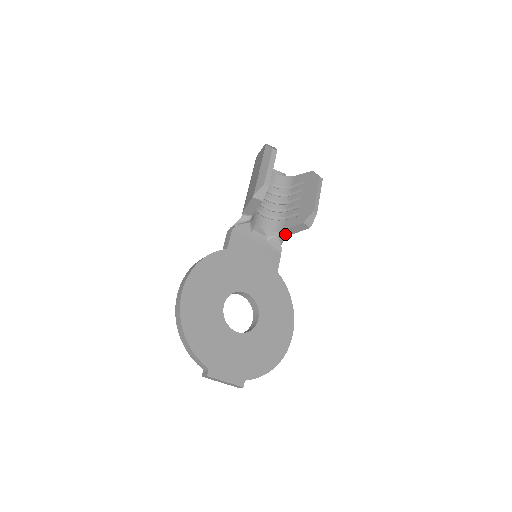
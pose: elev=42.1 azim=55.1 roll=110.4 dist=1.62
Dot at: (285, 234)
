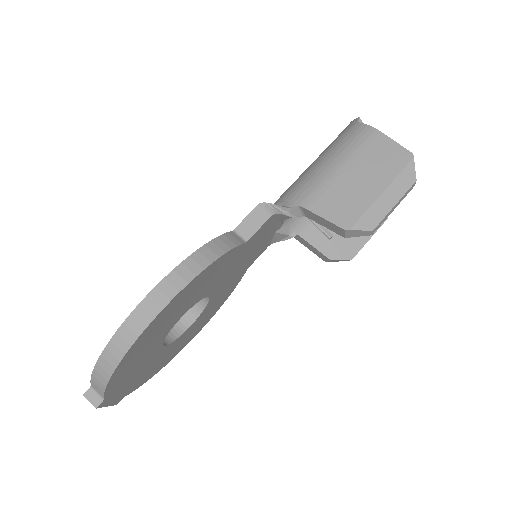
Dot at: (295, 236)
